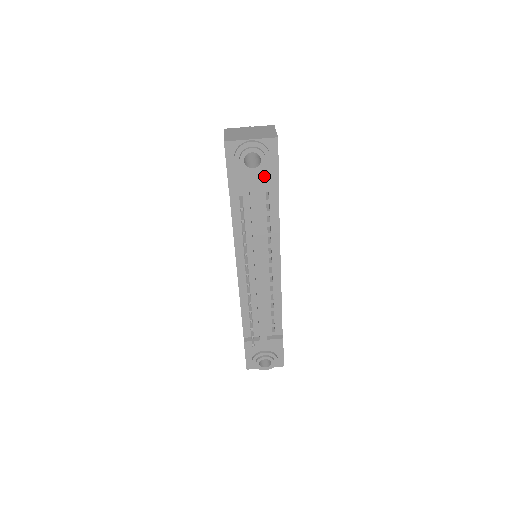
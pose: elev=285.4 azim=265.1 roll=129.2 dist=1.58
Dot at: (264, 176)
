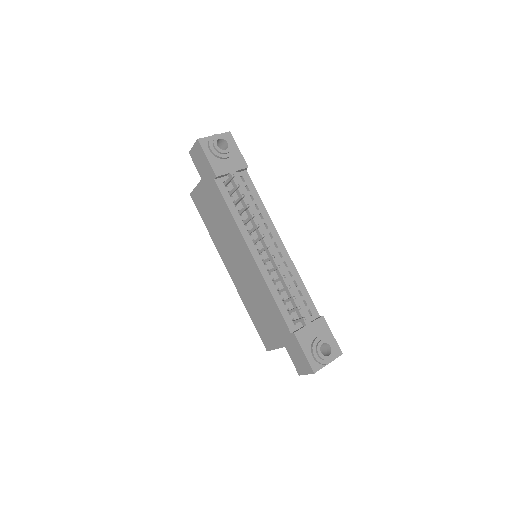
Dot at: (234, 160)
